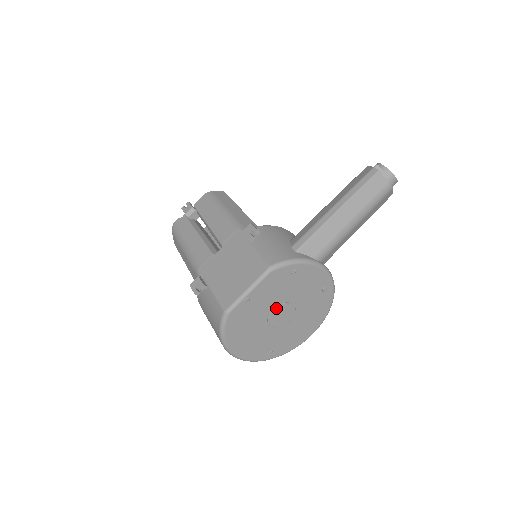
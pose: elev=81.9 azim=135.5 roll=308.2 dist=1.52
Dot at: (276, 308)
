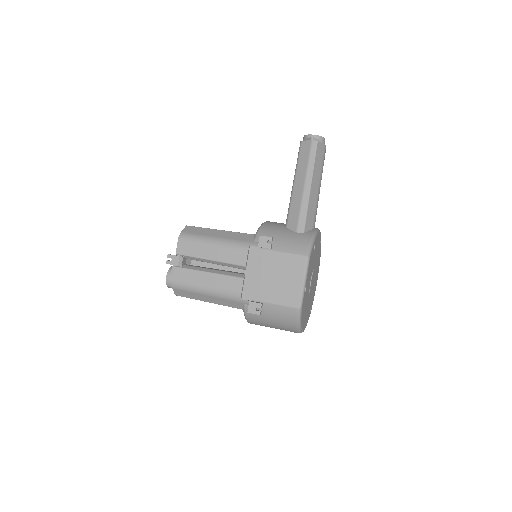
Dot at: (311, 279)
